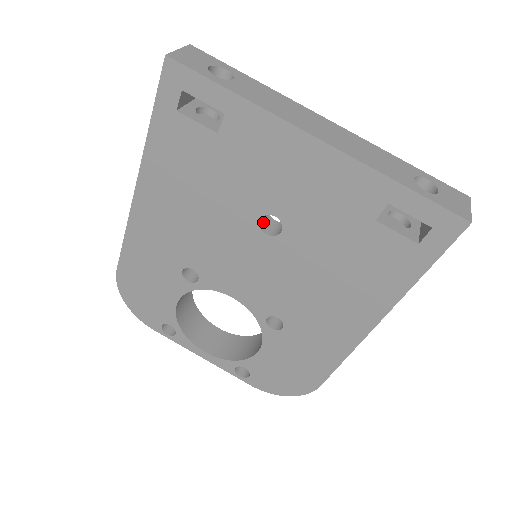
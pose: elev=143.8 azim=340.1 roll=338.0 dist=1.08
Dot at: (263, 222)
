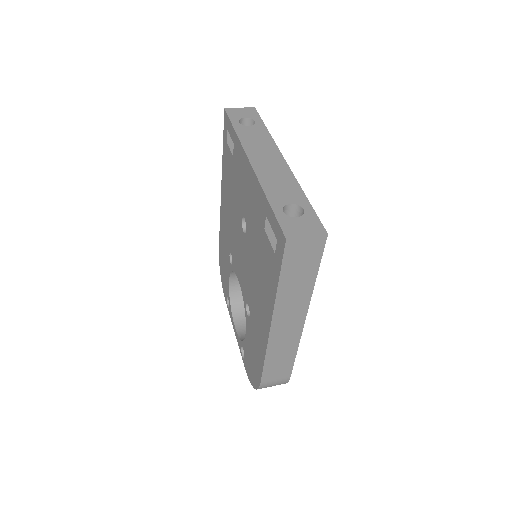
Dot at: occluded
